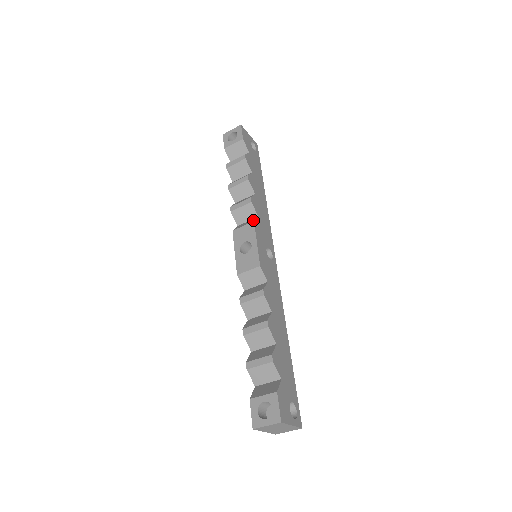
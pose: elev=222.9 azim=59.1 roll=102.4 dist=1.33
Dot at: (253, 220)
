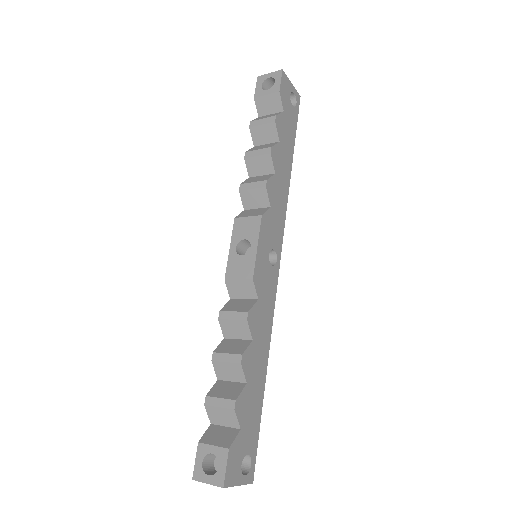
Dot at: (262, 212)
